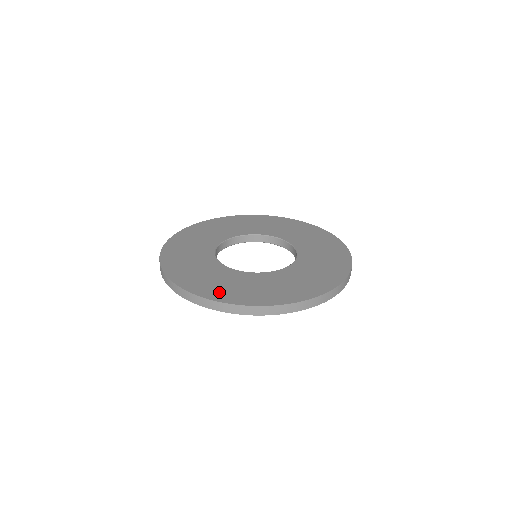
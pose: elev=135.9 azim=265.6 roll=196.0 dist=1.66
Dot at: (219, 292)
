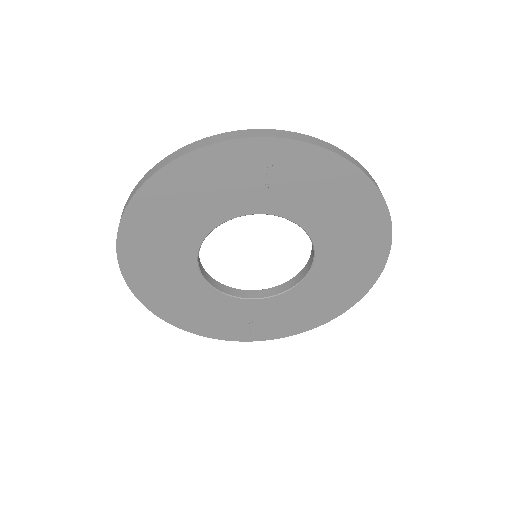
Dot at: occluded
